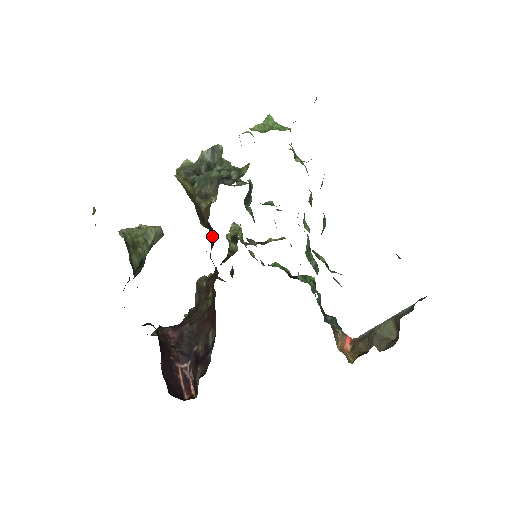
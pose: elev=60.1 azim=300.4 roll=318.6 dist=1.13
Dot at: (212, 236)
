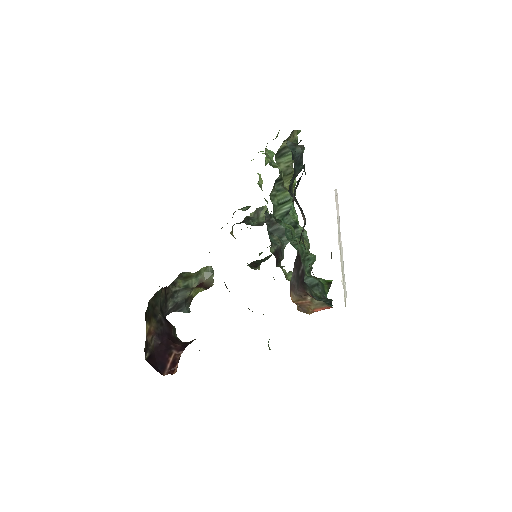
Dot at: occluded
